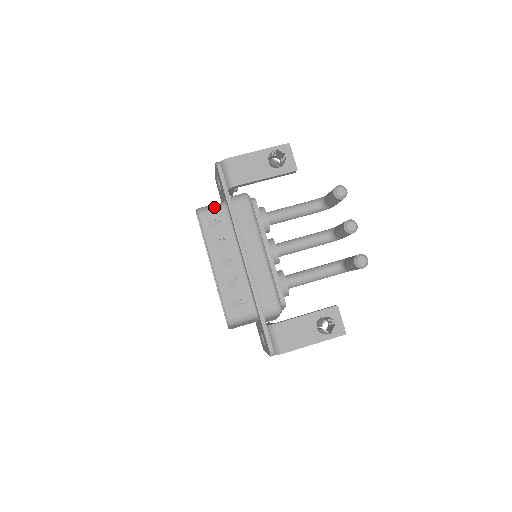
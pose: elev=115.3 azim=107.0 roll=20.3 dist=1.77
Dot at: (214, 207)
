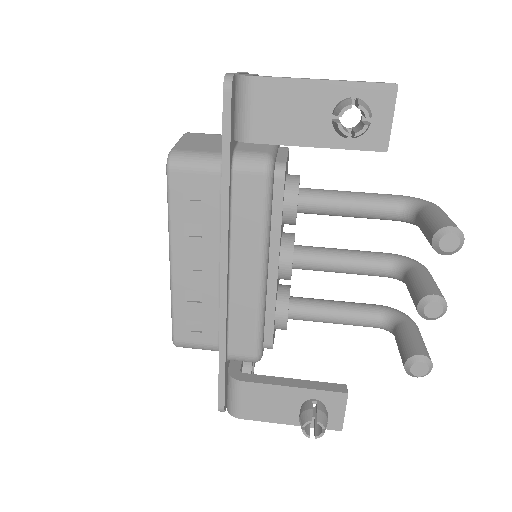
Dot at: (200, 162)
